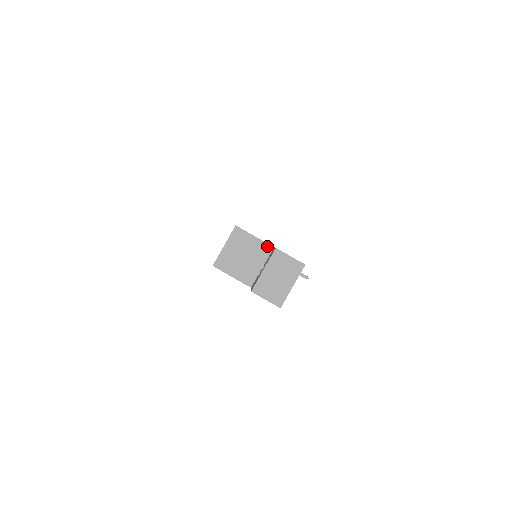
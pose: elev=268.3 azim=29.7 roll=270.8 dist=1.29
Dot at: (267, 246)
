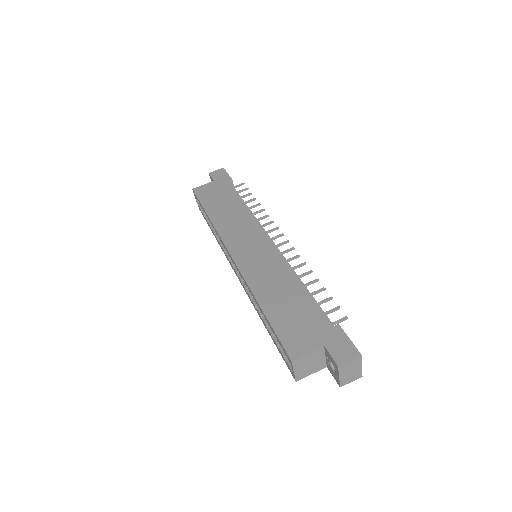
Dot at: (319, 349)
